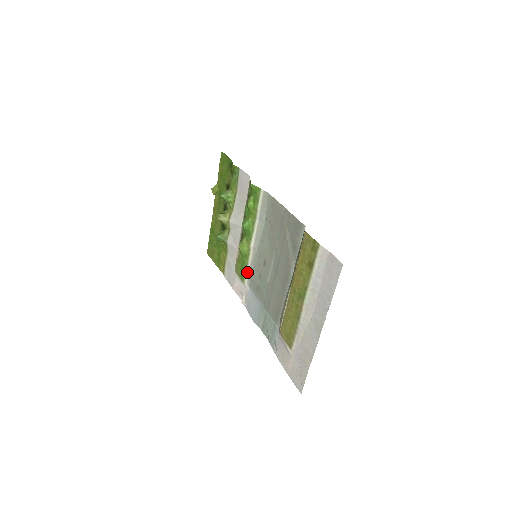
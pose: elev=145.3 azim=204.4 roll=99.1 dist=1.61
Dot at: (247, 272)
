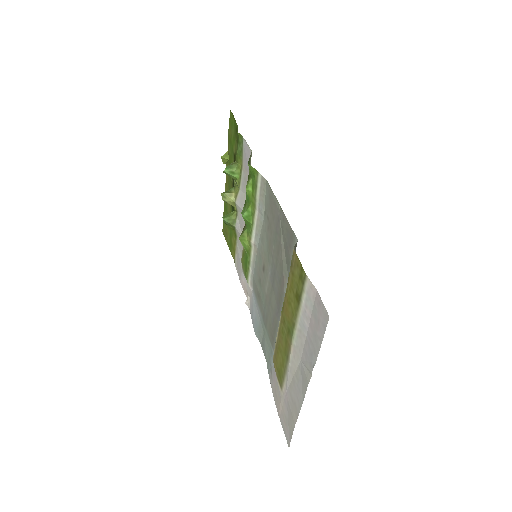
Dot at: (250, 271)
